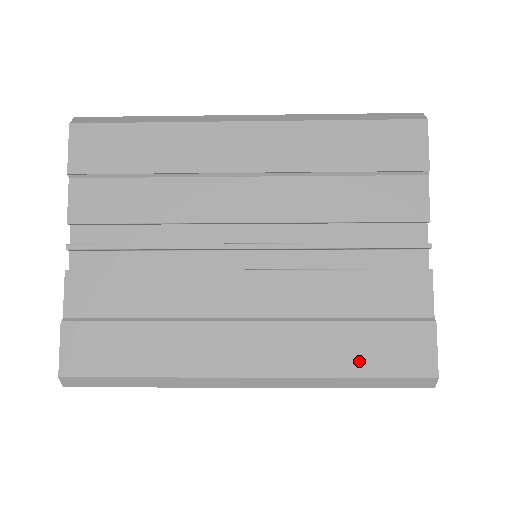
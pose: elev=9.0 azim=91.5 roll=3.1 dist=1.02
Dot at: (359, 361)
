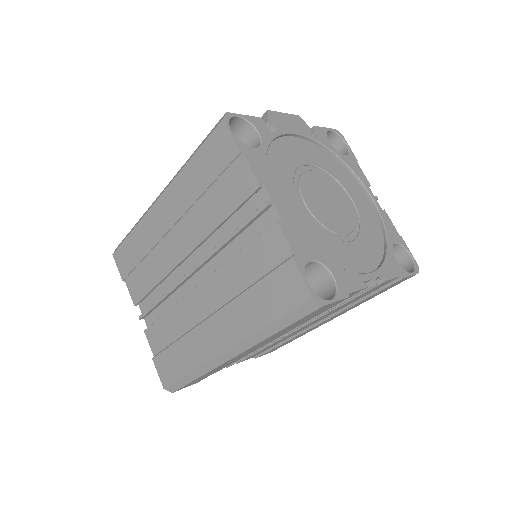
Dot at: (267, 312)
